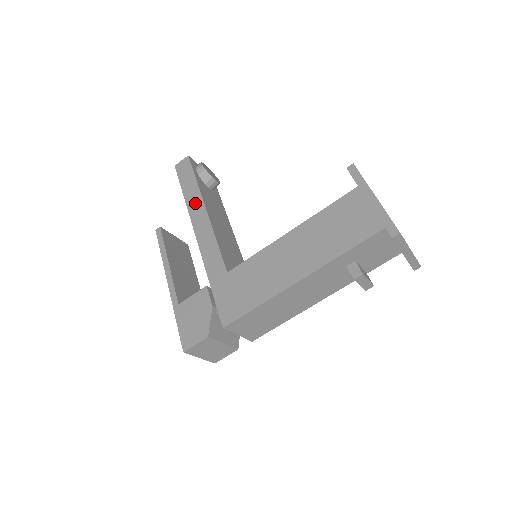
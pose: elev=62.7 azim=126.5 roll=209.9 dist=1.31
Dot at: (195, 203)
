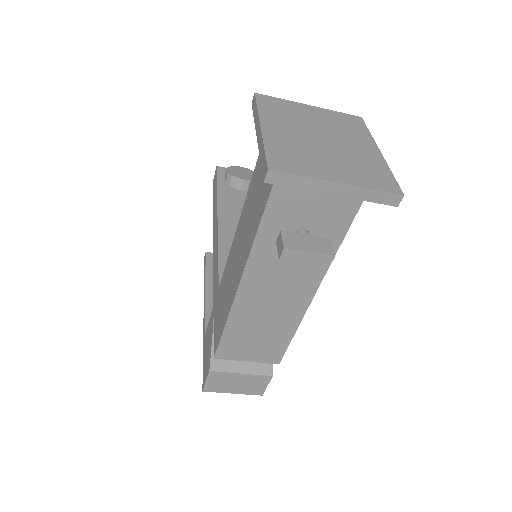
Dot at: (215, 216)
